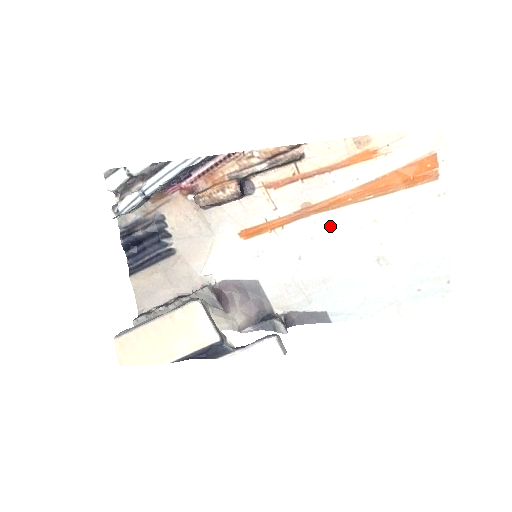
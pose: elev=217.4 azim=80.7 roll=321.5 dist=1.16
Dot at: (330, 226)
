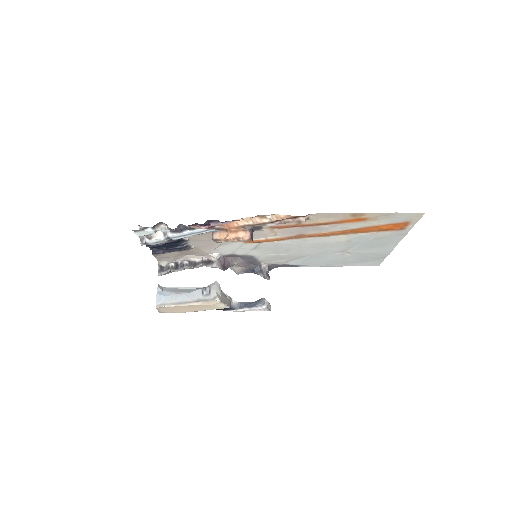
Dot at: (315, 242)
